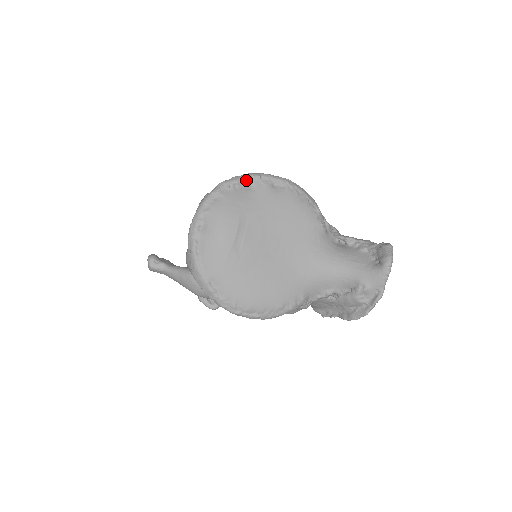
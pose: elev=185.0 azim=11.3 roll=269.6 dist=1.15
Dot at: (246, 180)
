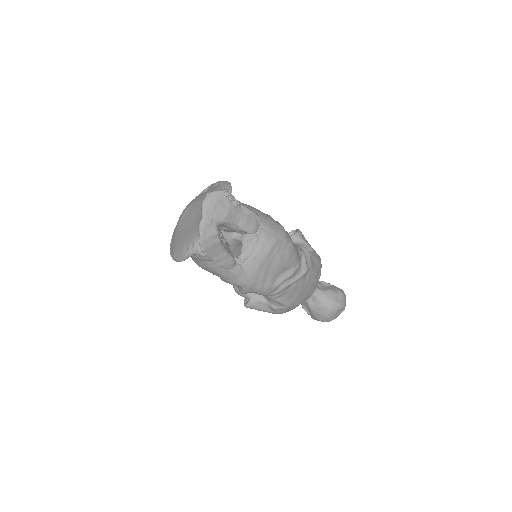
Dot at: (208, 187)
